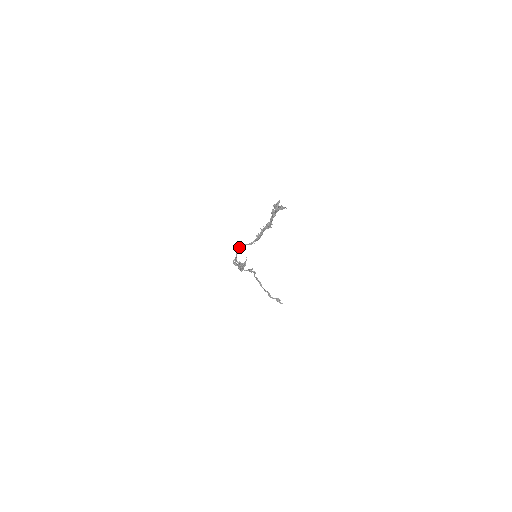
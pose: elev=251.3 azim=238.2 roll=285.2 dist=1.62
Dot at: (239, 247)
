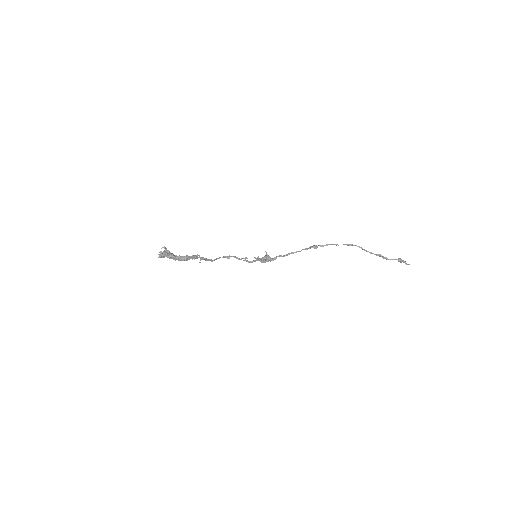
Dot at: (224, 256)
